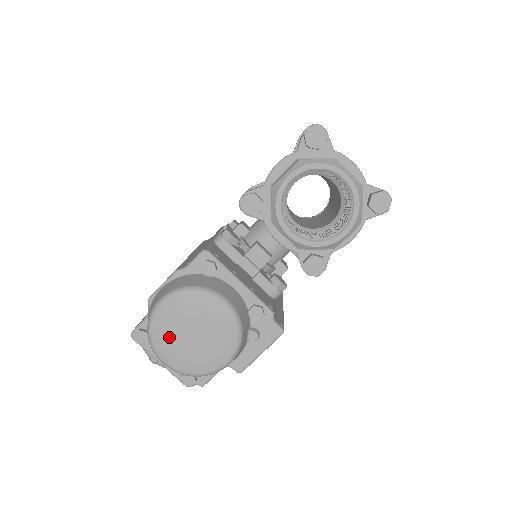
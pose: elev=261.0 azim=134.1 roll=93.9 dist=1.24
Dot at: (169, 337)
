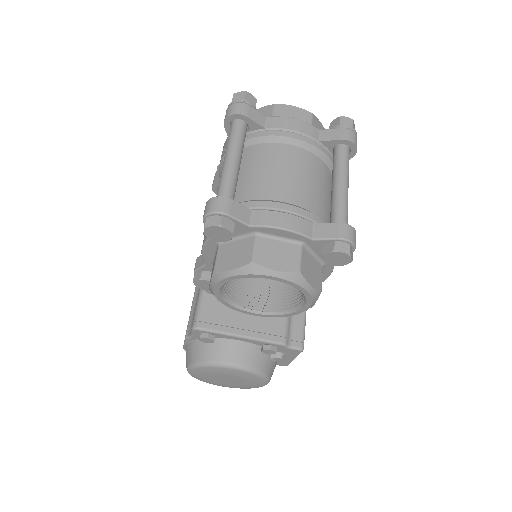
Dot at: (212, 382)
